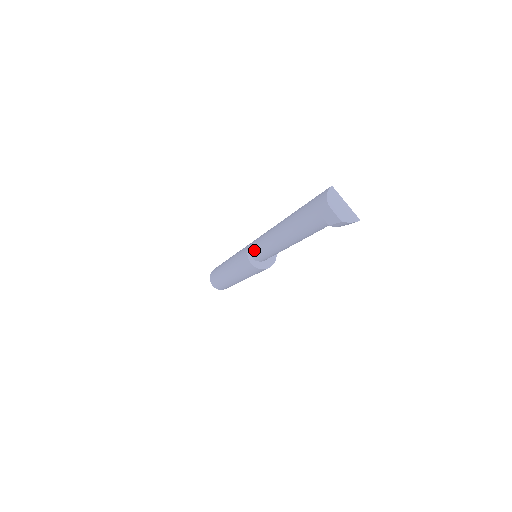
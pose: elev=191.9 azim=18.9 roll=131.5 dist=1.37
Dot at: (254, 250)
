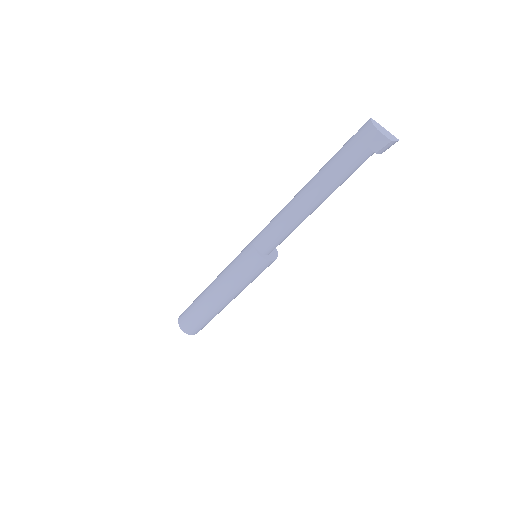
Dot at: (265, 240)
